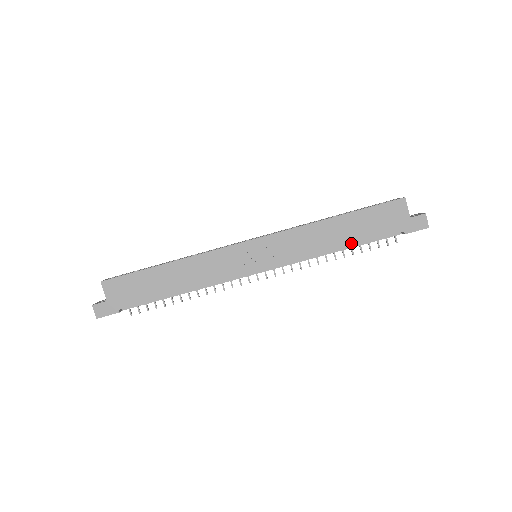
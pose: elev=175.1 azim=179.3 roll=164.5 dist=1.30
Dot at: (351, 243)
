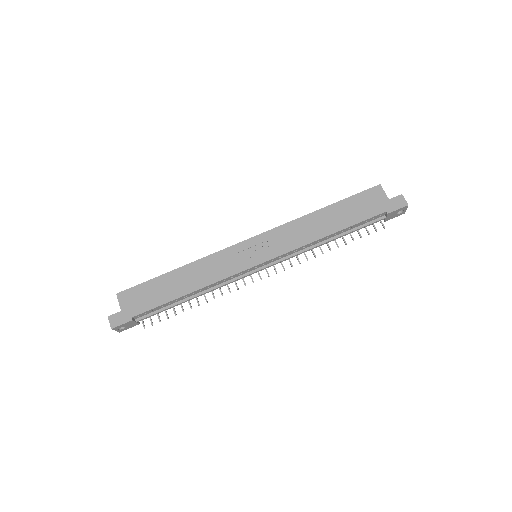
Dot at: (340, 228)
